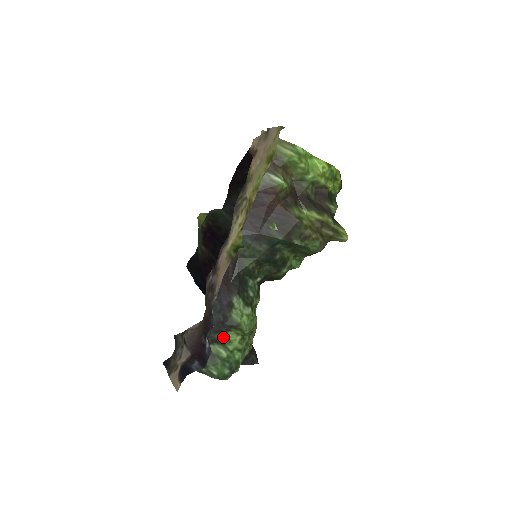
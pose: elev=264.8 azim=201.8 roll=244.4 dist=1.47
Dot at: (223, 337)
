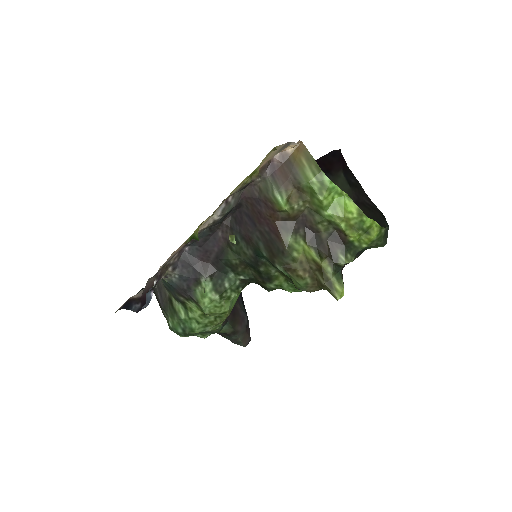
Dot at: (186, 302)
